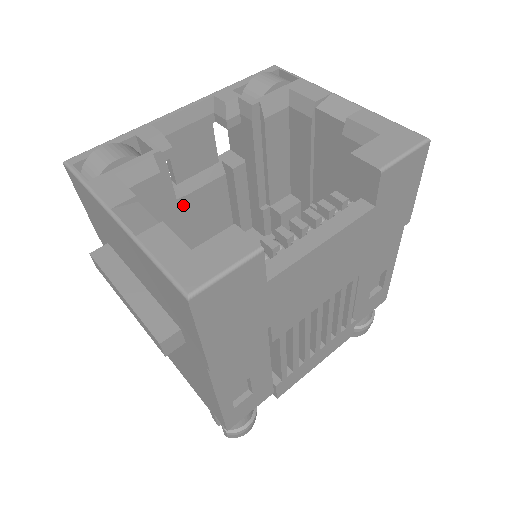
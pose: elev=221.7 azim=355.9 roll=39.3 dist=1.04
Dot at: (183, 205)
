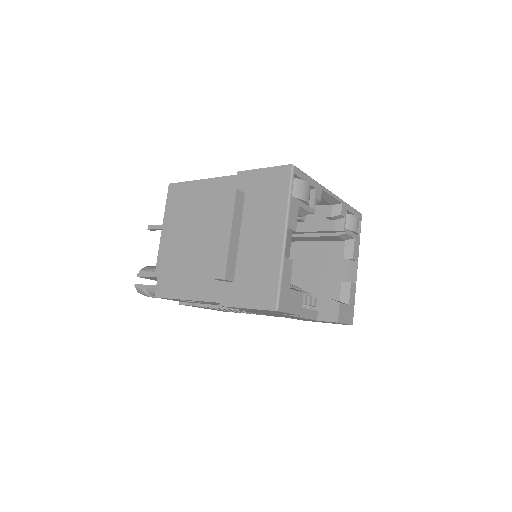
Dot at: occluded
